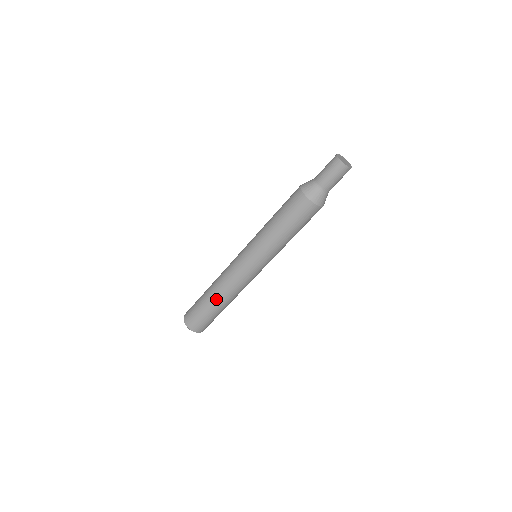
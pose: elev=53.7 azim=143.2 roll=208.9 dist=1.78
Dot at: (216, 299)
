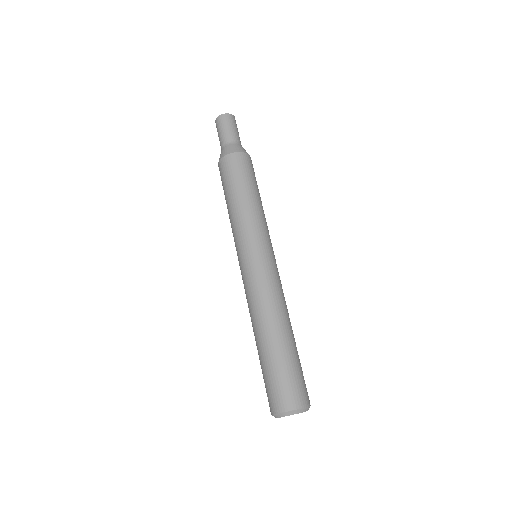
Dot at: (262, 334)
